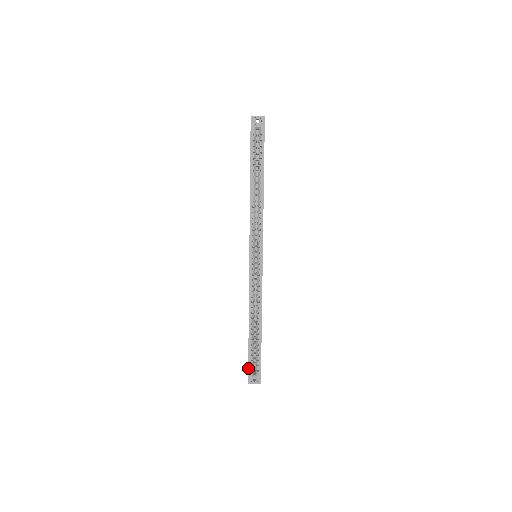
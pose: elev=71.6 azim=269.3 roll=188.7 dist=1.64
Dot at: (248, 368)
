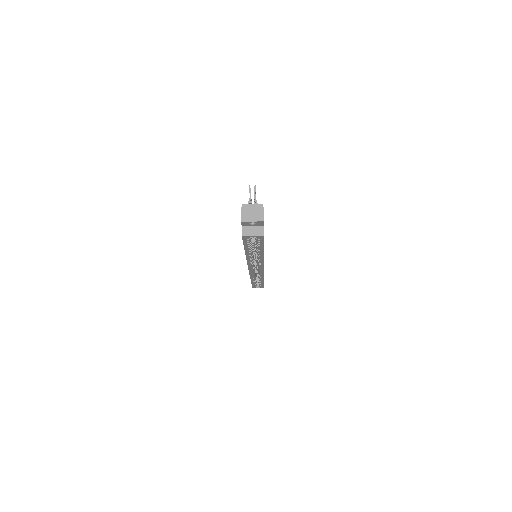
Dot at: occluded
